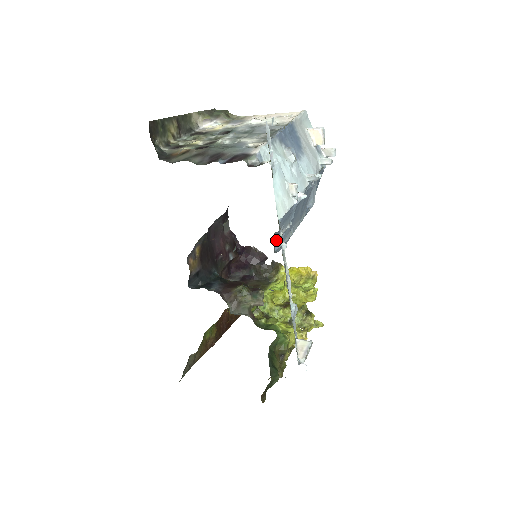
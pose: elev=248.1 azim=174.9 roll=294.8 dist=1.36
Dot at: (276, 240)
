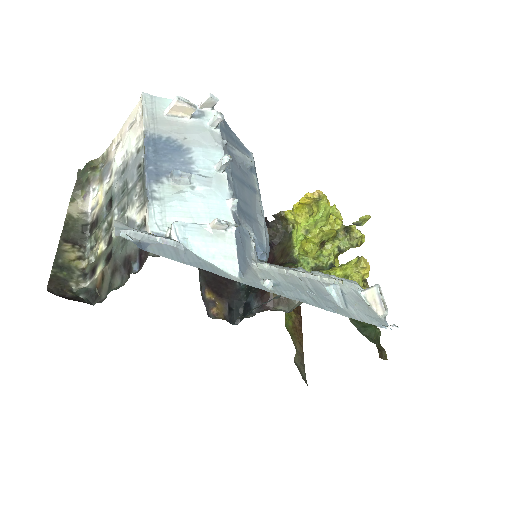
Dot at: occluded
